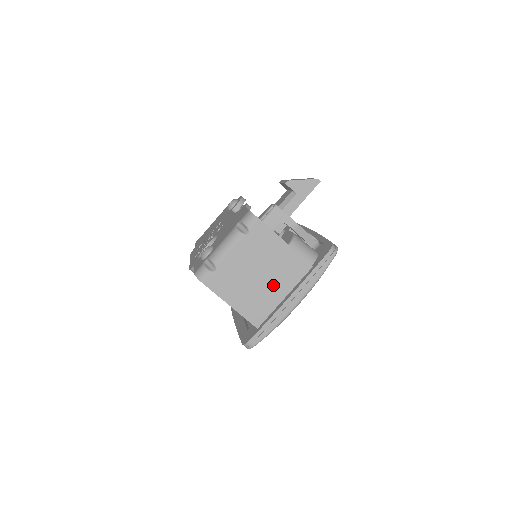
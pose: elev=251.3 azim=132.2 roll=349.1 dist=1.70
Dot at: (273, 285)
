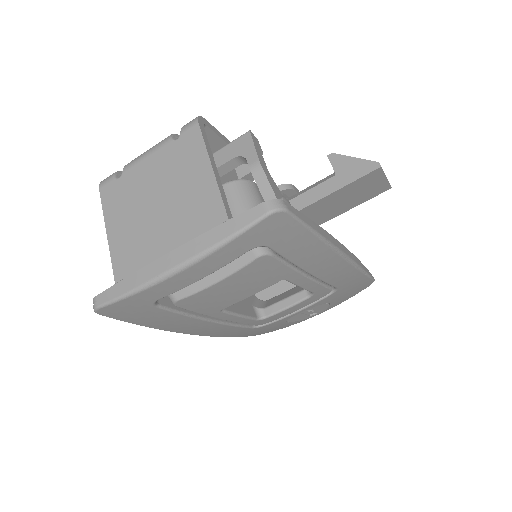
Dot at: (165, 226)
